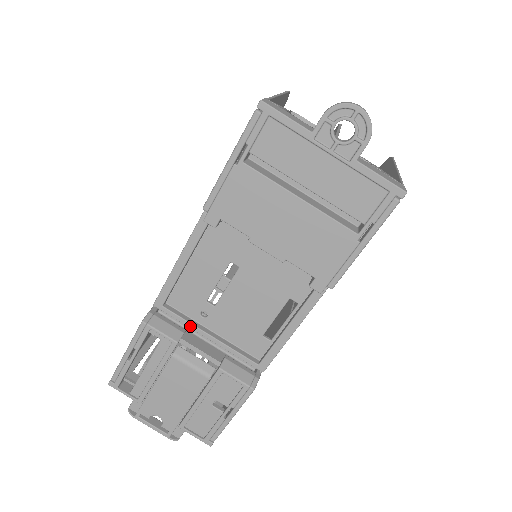
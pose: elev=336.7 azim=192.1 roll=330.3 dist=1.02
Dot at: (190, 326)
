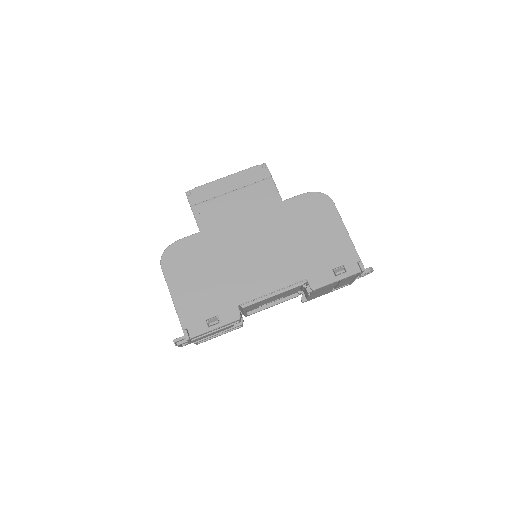
Dot at: (245, 311)
